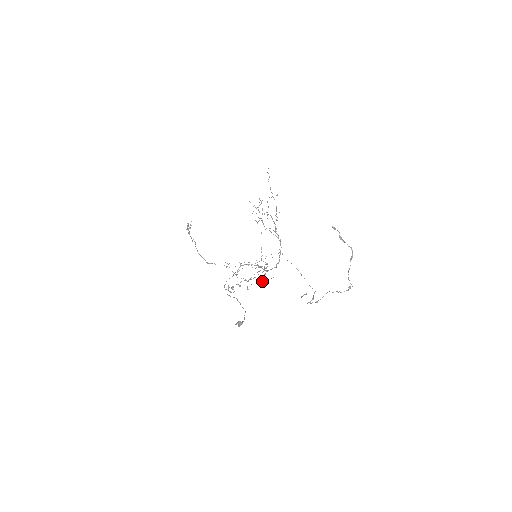
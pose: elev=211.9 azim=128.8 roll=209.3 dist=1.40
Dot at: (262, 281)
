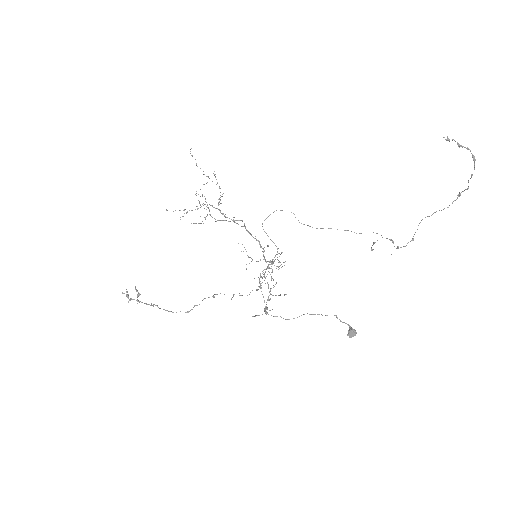
Dot at: occluded
